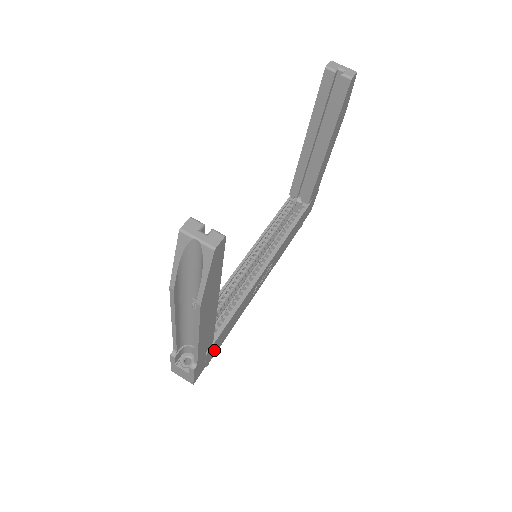
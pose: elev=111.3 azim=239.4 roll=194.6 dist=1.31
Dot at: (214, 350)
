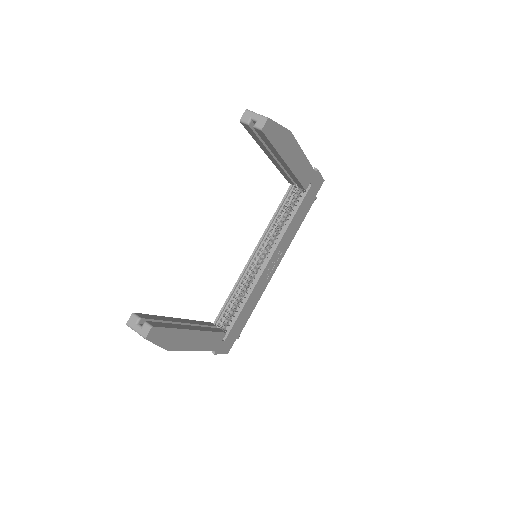
Dot at: (238, 330)
